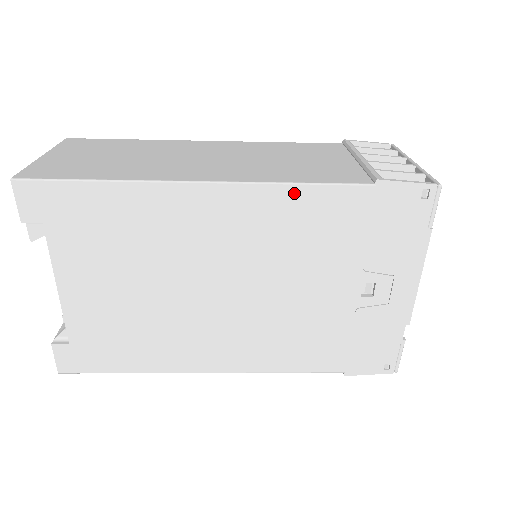
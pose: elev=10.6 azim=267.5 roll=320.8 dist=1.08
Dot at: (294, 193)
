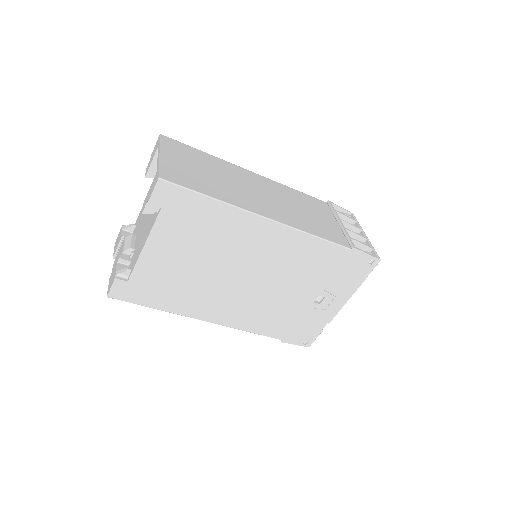
Dot at: (311, 240)
